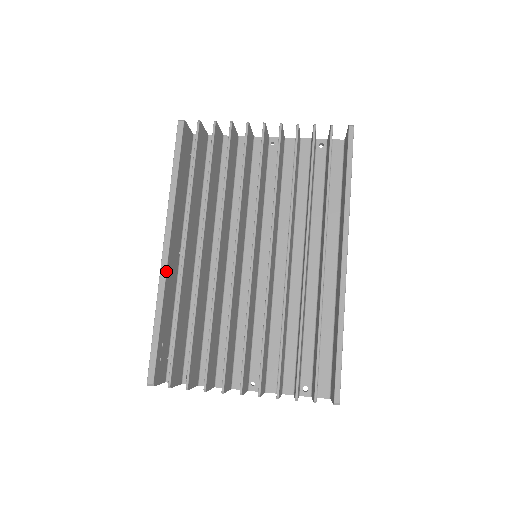
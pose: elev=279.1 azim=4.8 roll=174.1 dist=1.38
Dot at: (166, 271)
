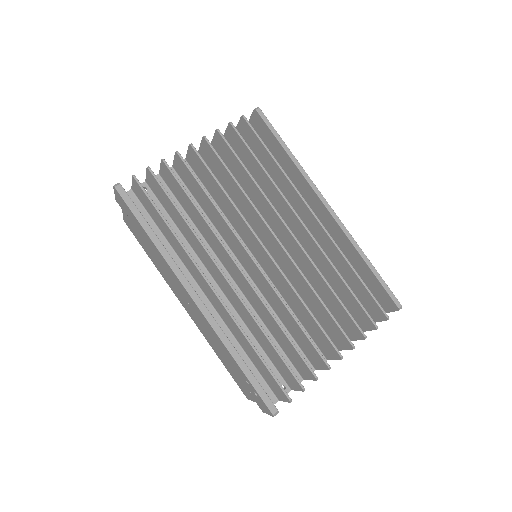
Dot at: (213, 317)
